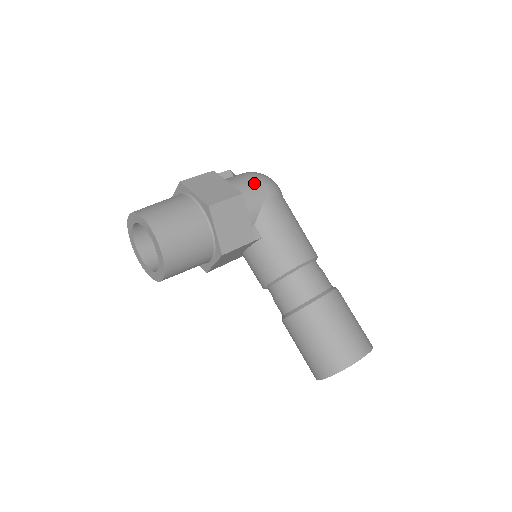
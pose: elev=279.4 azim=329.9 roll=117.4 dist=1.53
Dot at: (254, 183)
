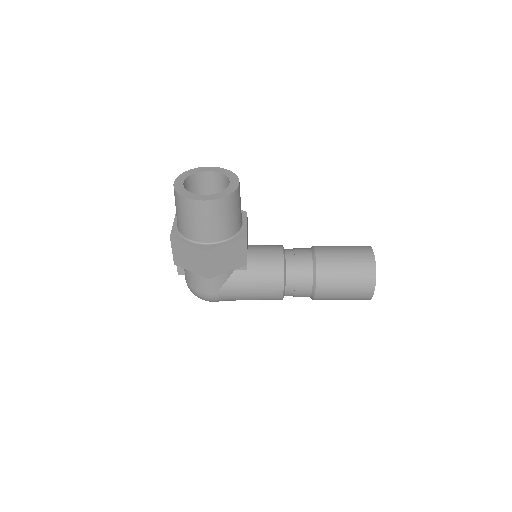
Dot at: occluded
